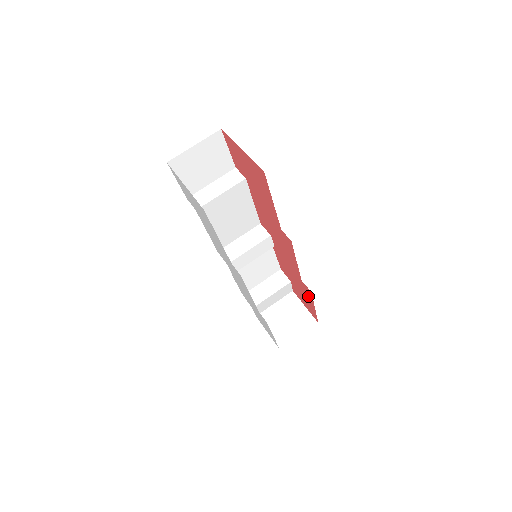
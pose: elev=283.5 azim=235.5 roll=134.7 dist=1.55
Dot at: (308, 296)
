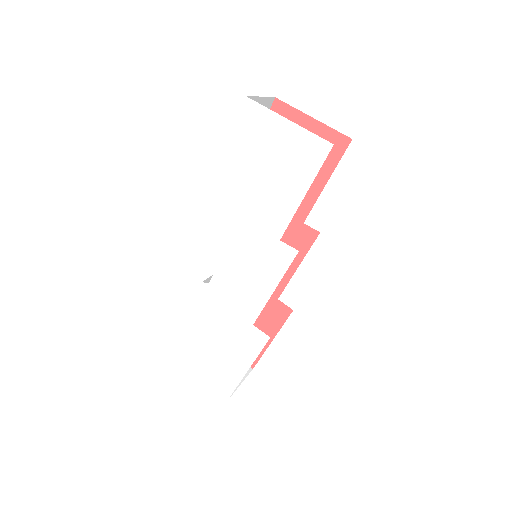
Dot at: (271, 323)
